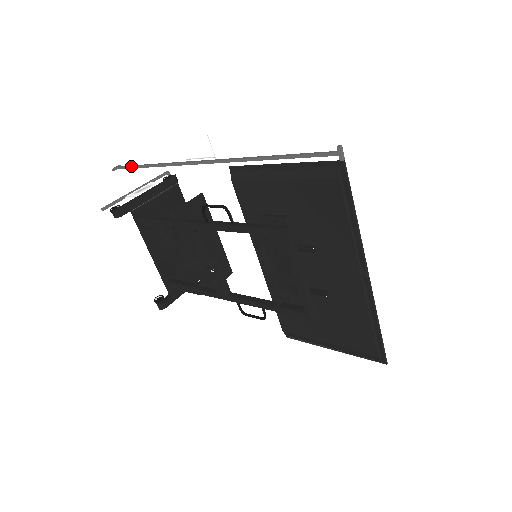
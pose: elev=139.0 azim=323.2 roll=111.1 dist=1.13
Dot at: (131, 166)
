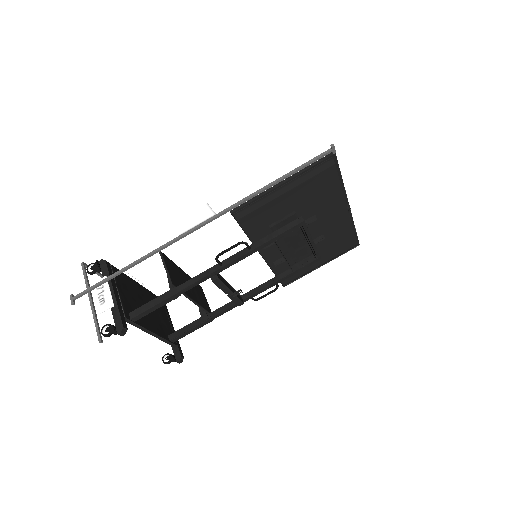
Dot at: (99, 284)
